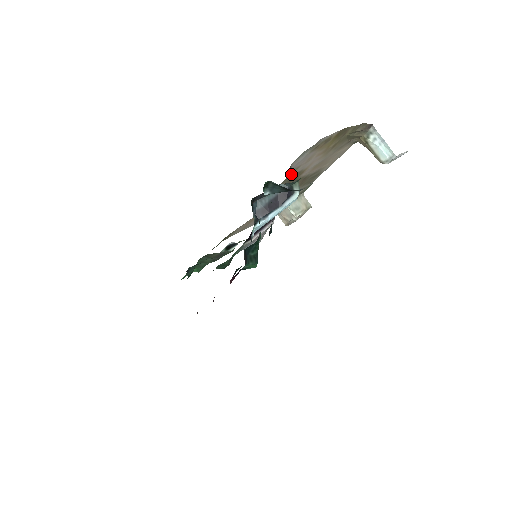
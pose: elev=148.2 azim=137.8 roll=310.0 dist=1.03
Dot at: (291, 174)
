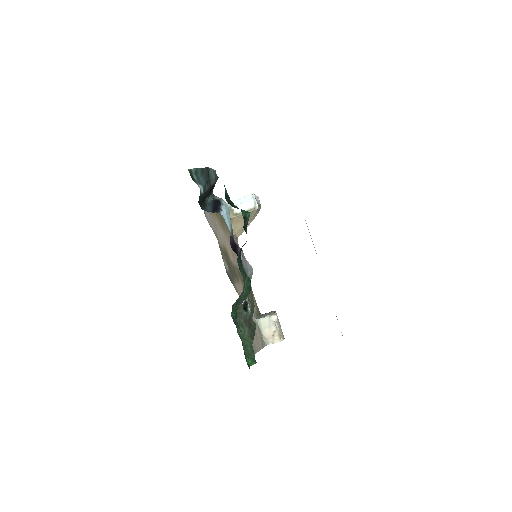
Dot at: (219, 244)
